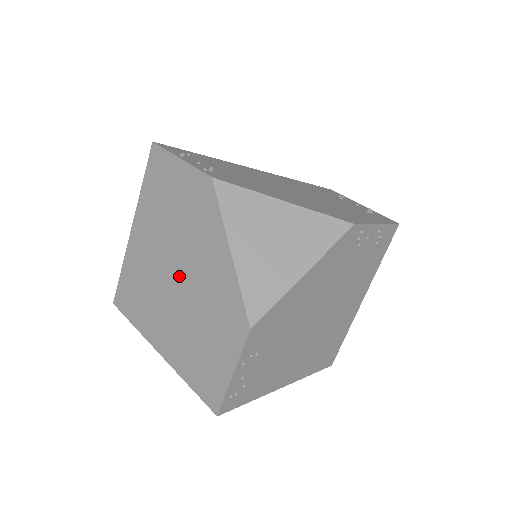
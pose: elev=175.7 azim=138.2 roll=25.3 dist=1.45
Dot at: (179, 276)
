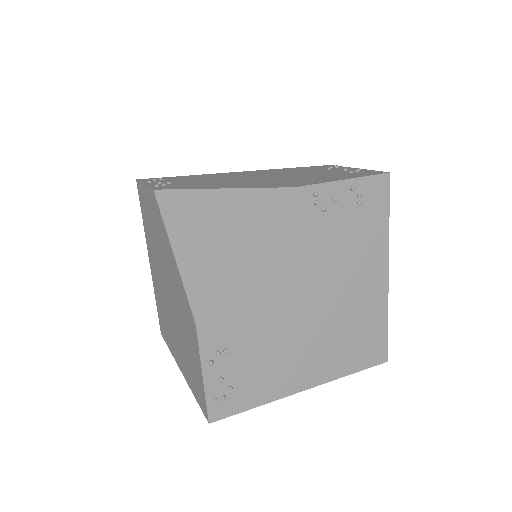
Dot at: (168, 291)
